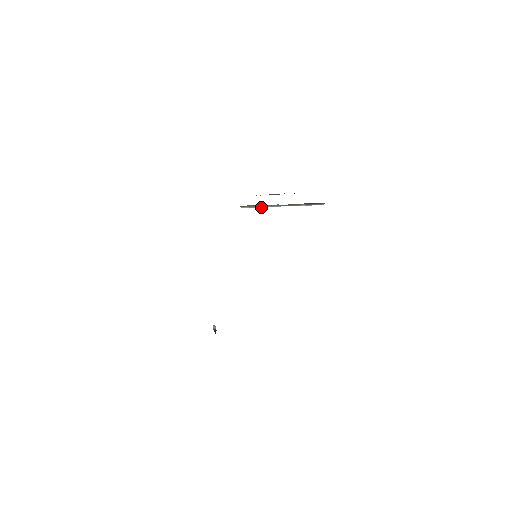
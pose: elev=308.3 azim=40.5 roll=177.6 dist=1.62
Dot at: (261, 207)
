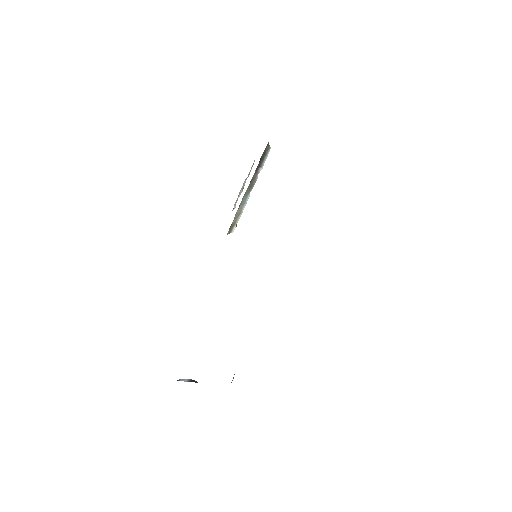
Dot at: (241, 214)
